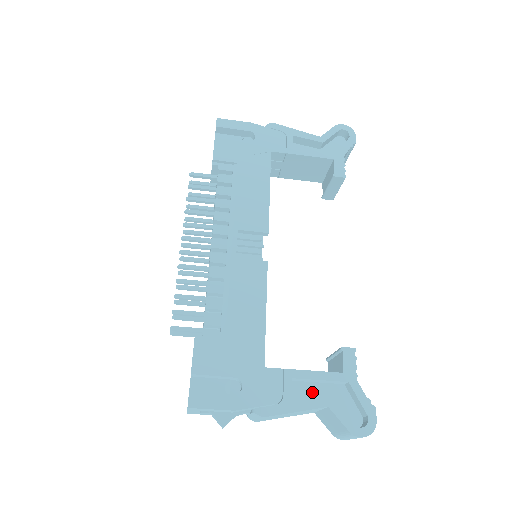
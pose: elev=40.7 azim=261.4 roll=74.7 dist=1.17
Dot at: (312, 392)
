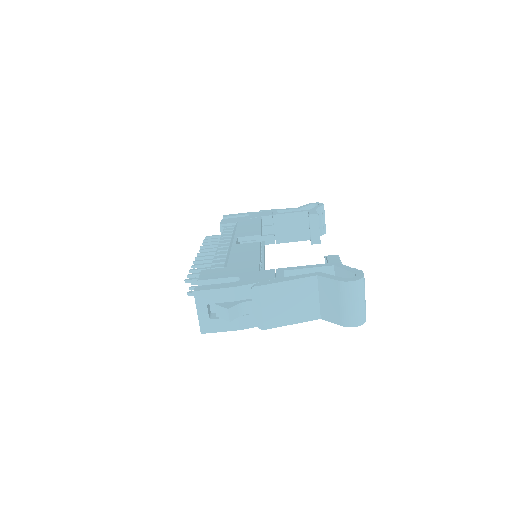
Dot at: occluded
